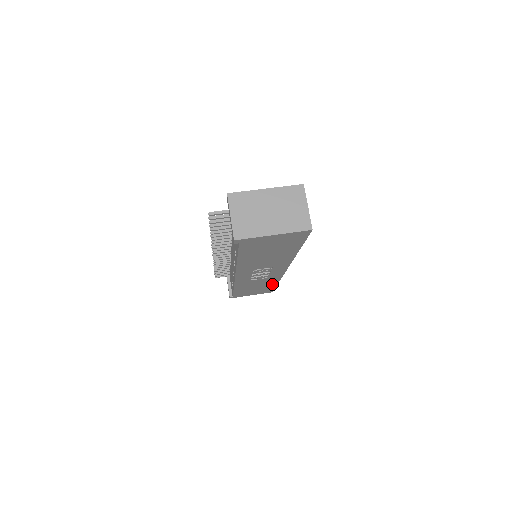
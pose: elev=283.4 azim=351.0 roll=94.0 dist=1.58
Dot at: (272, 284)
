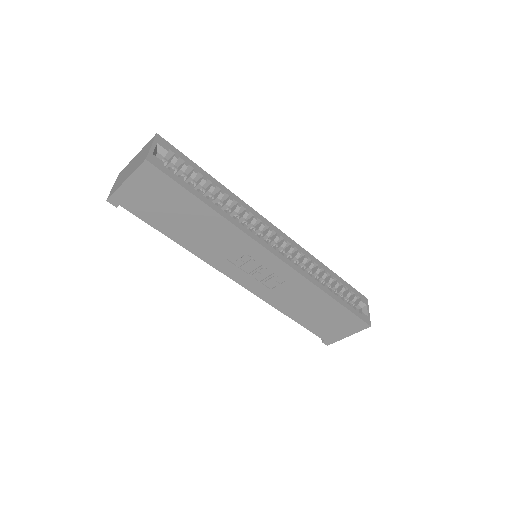
Dot at: (326, 300)
